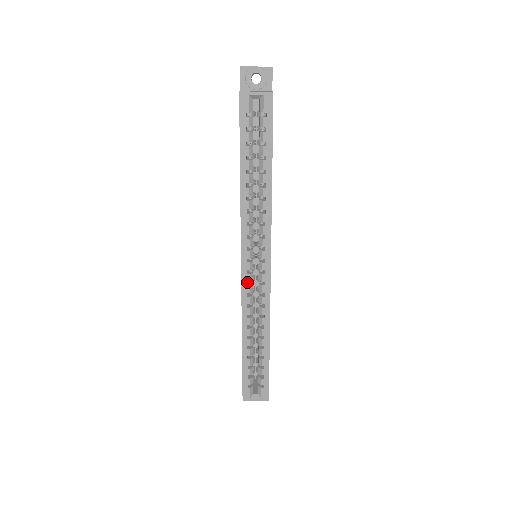
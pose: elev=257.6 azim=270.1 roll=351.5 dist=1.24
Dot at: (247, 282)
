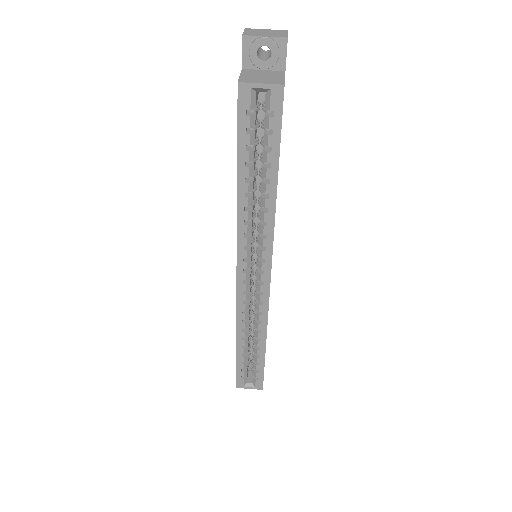
Dot at: occluded
